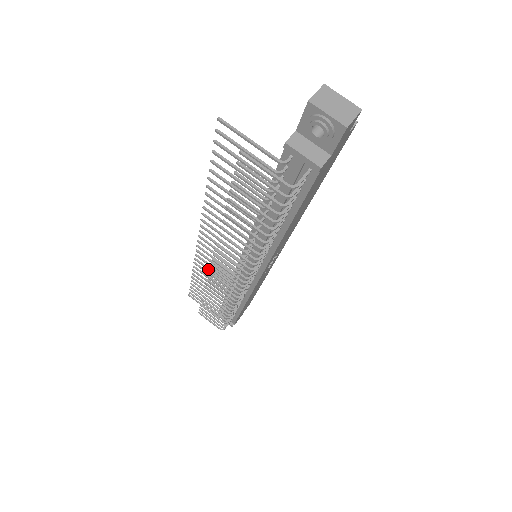
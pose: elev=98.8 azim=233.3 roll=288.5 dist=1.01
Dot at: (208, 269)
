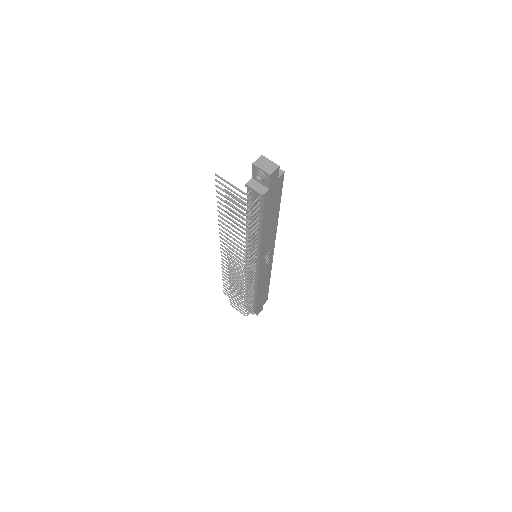
Dot at: occluded
